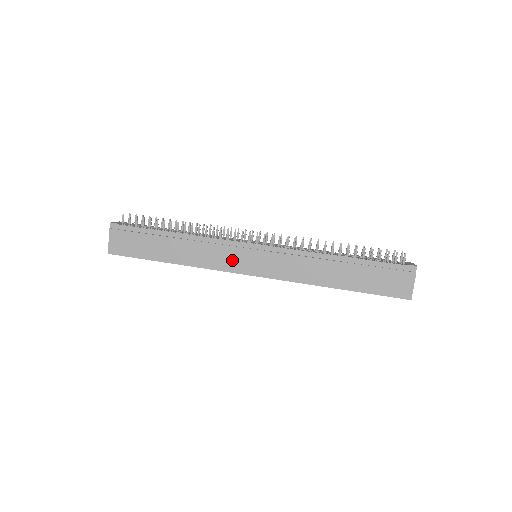
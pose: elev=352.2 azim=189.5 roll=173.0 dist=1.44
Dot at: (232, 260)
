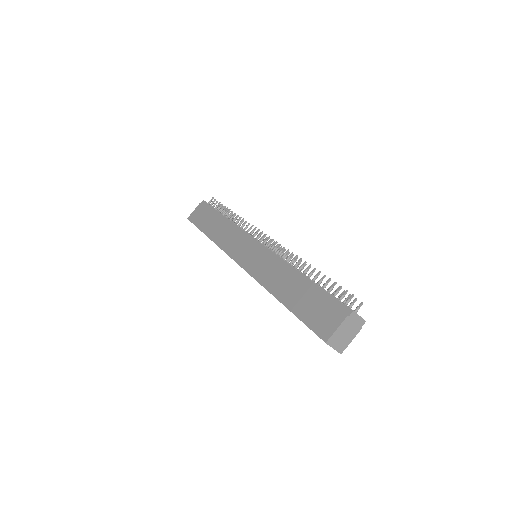
Dot at: (237, 247)
